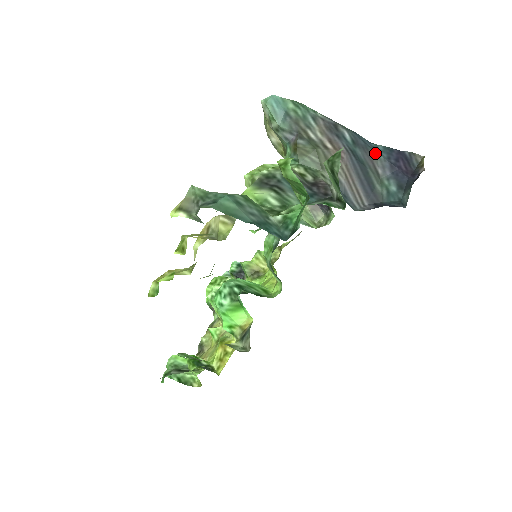
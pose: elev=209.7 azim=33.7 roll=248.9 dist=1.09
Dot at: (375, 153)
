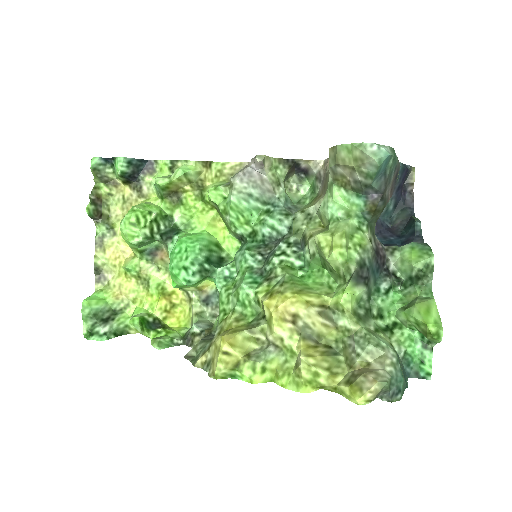
Dot at: (398, 178)
